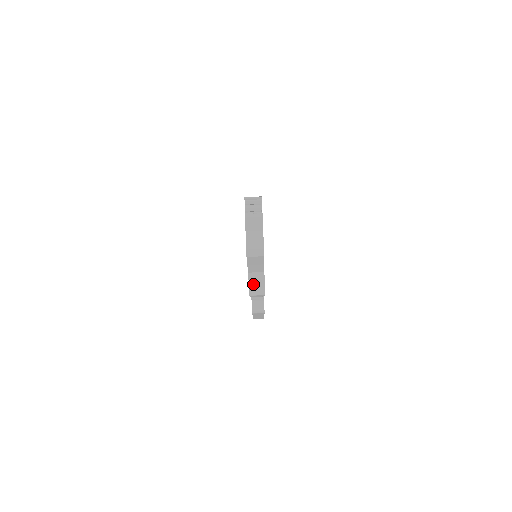
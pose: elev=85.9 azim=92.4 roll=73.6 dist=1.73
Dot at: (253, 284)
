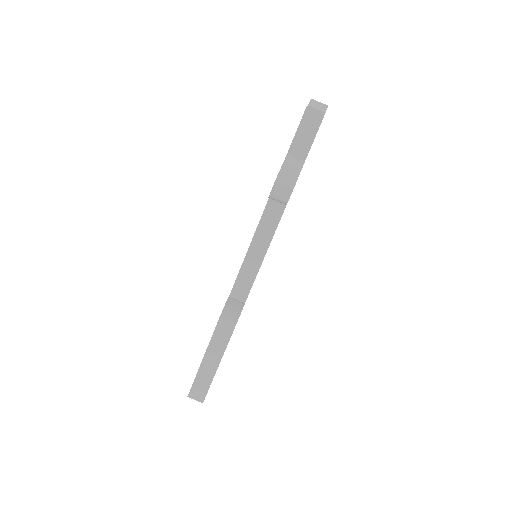
Dot at: (286, 170)
